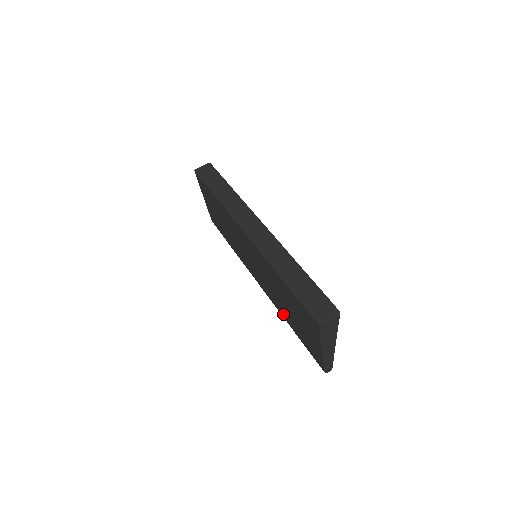
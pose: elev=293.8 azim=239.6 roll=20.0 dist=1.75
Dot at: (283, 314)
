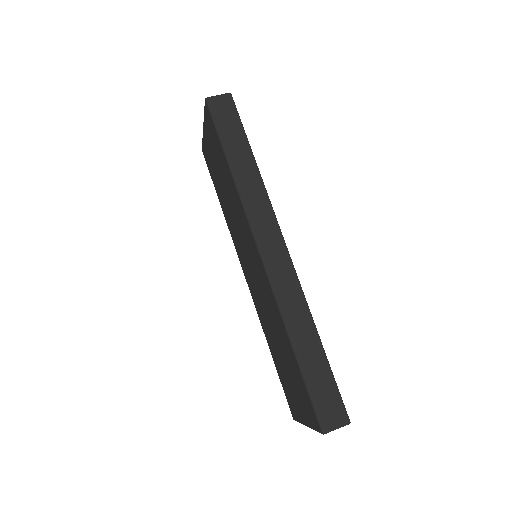
Dot at: (266, 335)
